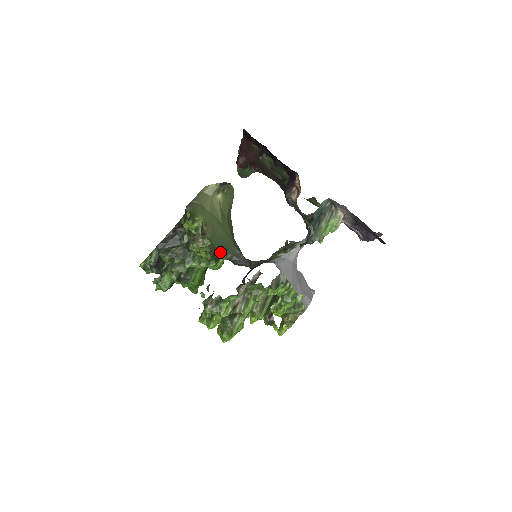
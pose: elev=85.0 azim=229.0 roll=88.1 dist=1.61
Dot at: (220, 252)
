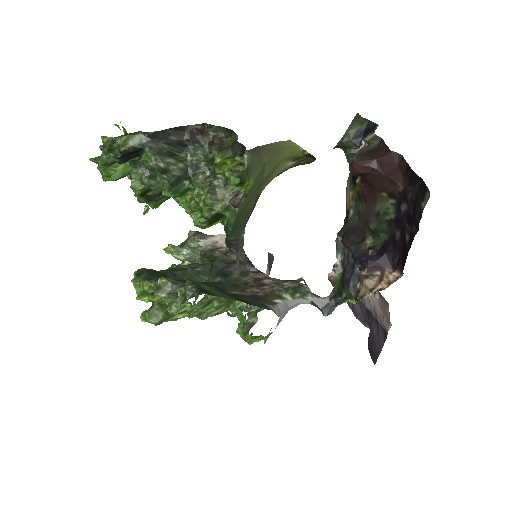
Dot at: (228, 230)
